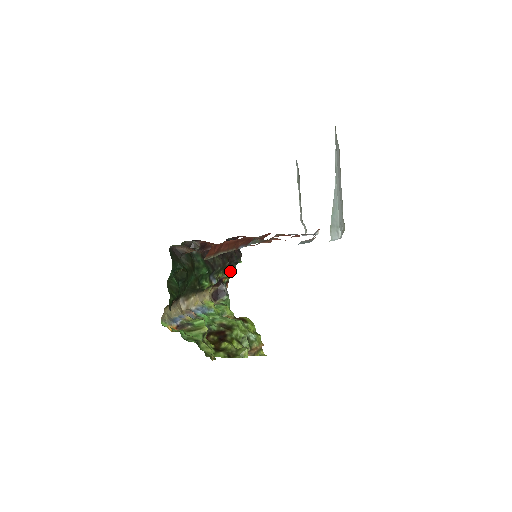
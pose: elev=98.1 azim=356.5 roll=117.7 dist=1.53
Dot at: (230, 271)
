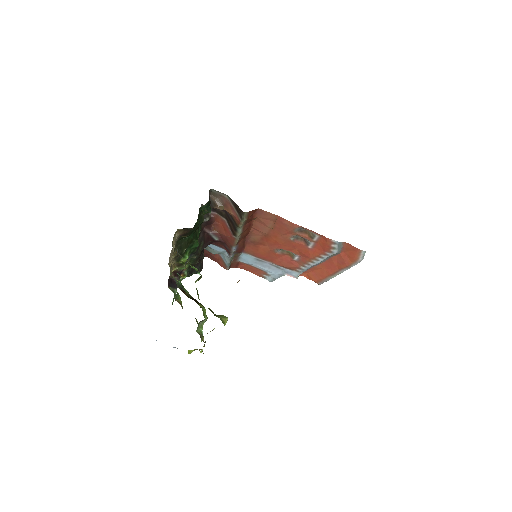
Dot at: (189, 273)
